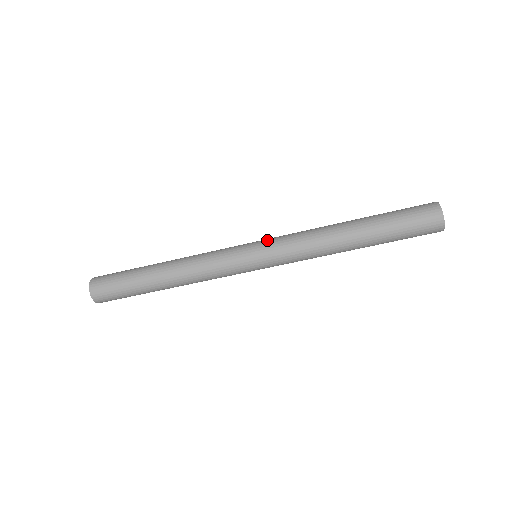
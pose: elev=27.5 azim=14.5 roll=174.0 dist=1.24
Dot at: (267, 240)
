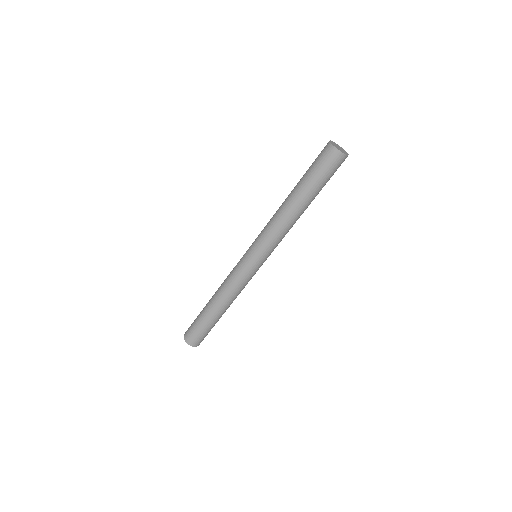
Dot at: occluded
